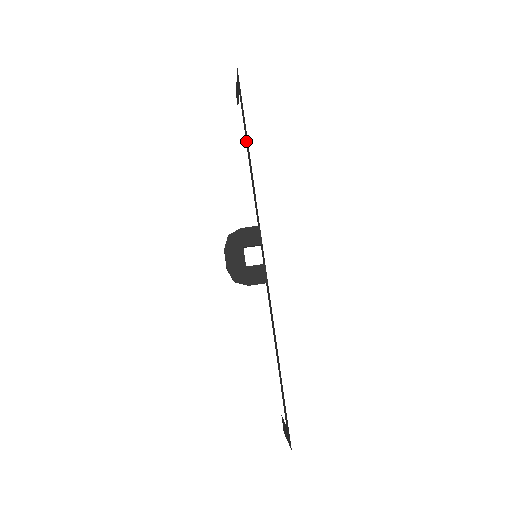
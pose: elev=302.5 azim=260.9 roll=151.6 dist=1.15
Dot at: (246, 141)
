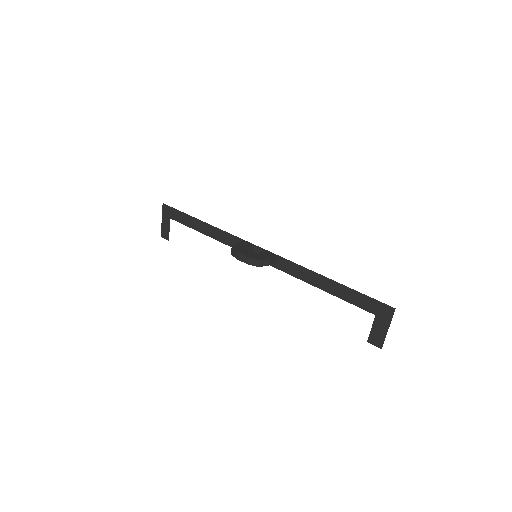
Dot at: (195, 227)
